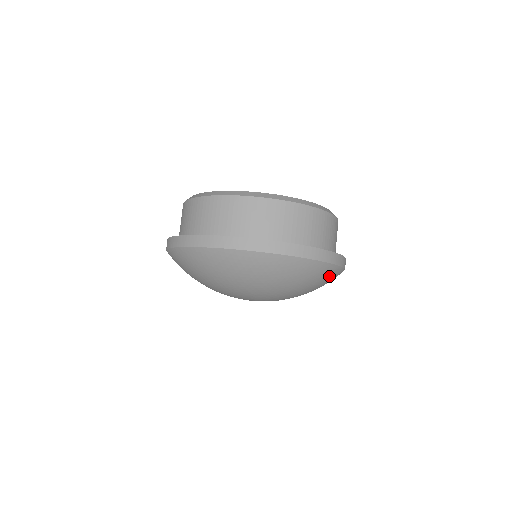
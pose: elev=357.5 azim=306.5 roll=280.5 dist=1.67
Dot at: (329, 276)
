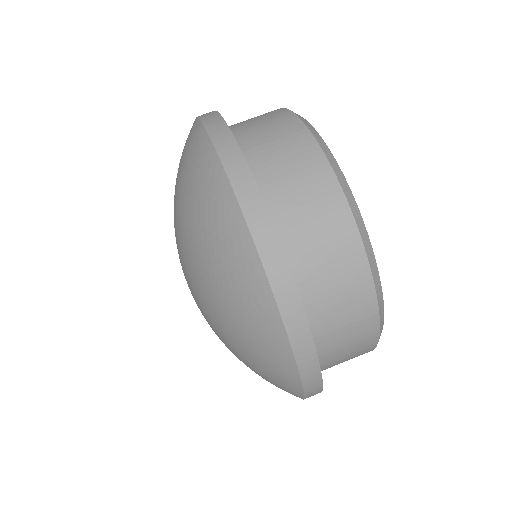
Dot at: (253, 306)
